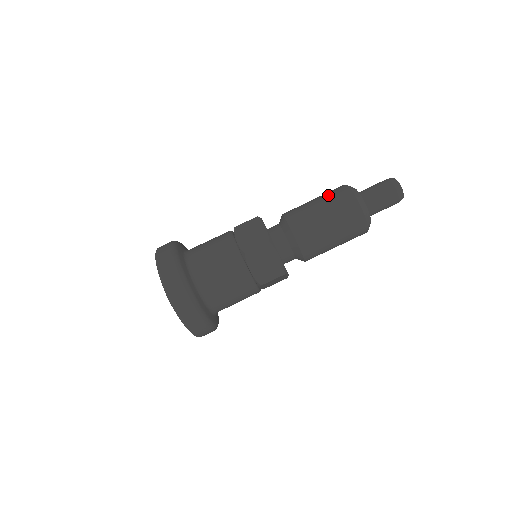
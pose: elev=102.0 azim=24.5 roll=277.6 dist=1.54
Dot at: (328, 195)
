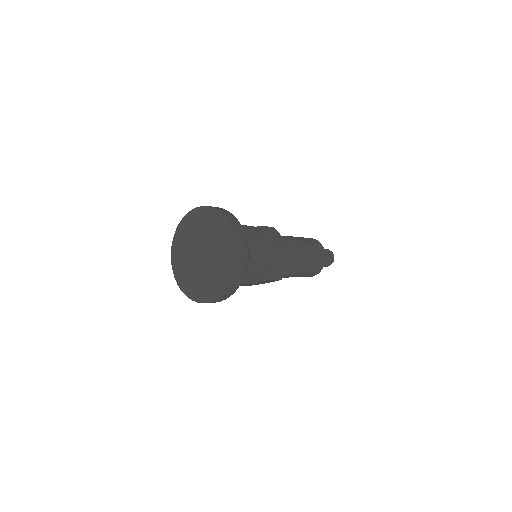
Dot at: (309, 239)
